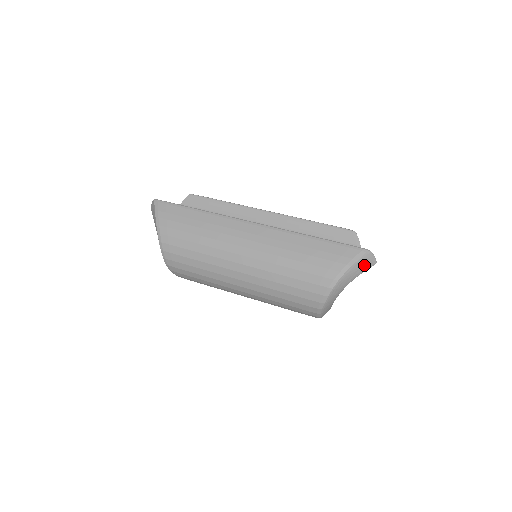
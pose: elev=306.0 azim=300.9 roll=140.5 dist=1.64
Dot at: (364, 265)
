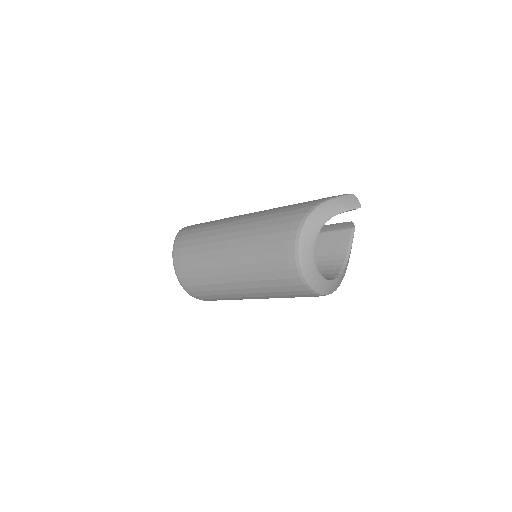
Dot at: (347, 203)
